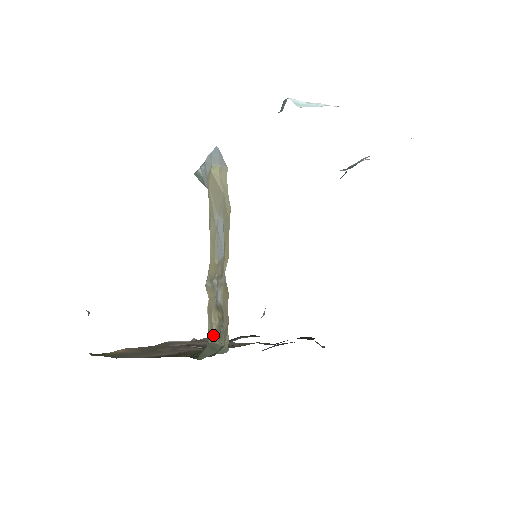
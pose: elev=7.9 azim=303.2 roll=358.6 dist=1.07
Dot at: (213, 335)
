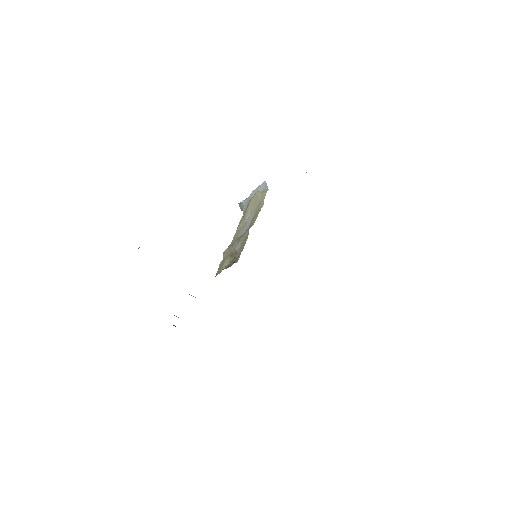
Dot at: (221, 271)
